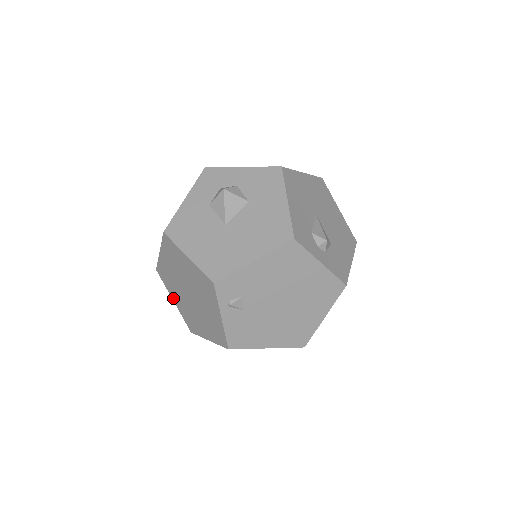
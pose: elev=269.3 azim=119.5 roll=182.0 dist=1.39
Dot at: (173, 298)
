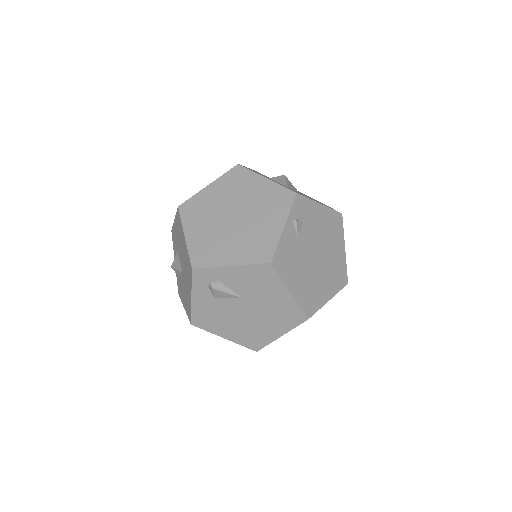
Dot at: (188, 232)
